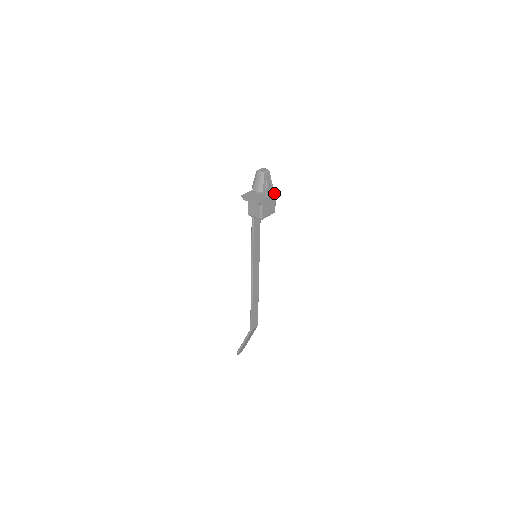
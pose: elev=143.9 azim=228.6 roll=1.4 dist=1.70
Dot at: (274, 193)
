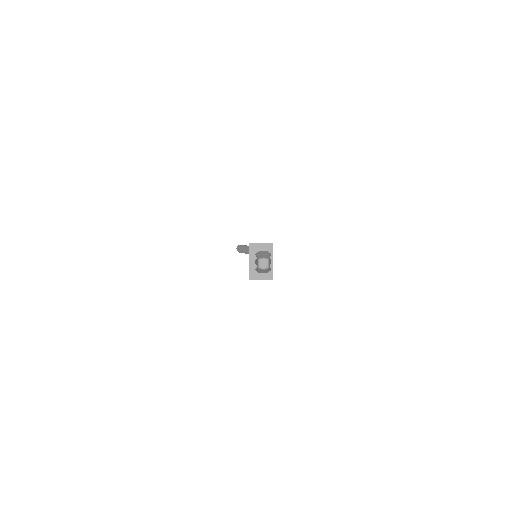
Dot at: (271, 253)
